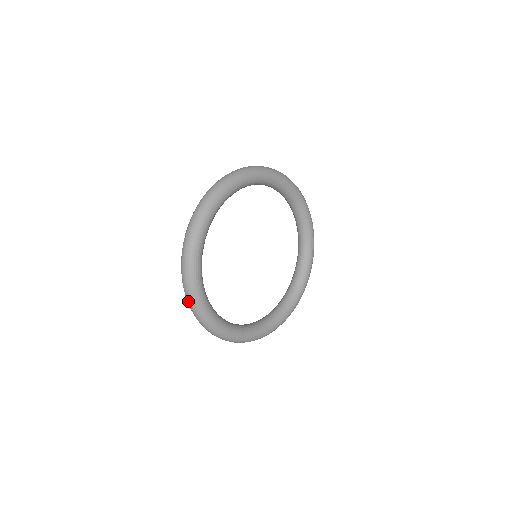
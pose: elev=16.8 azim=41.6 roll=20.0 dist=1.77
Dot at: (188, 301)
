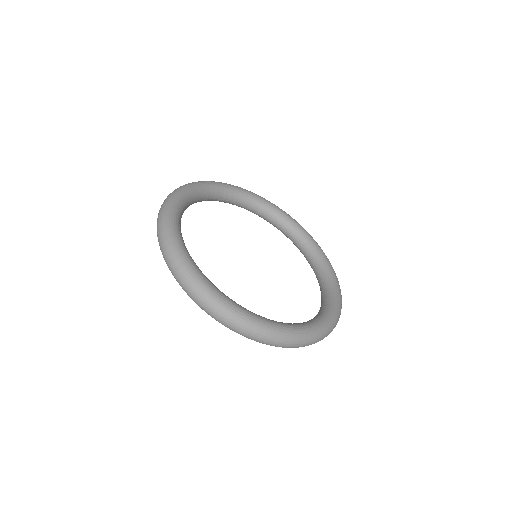
Dot at: (165, 256)
